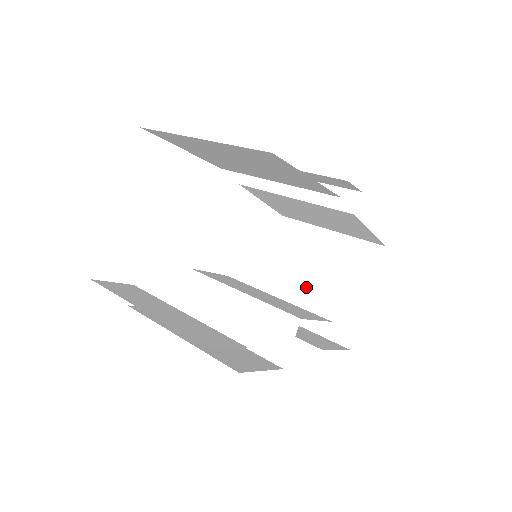
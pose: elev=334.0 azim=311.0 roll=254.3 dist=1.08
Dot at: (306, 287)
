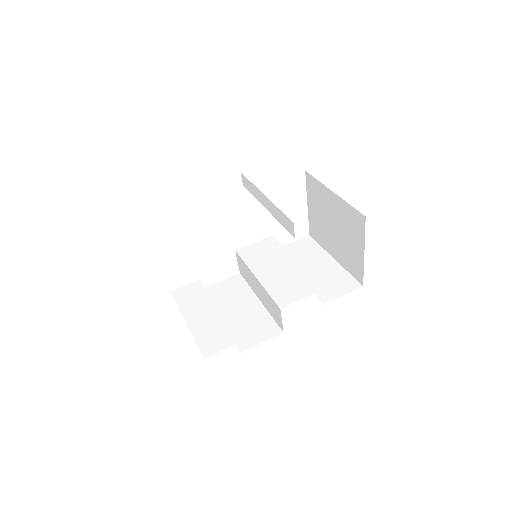
Dot at: (331, 233)
